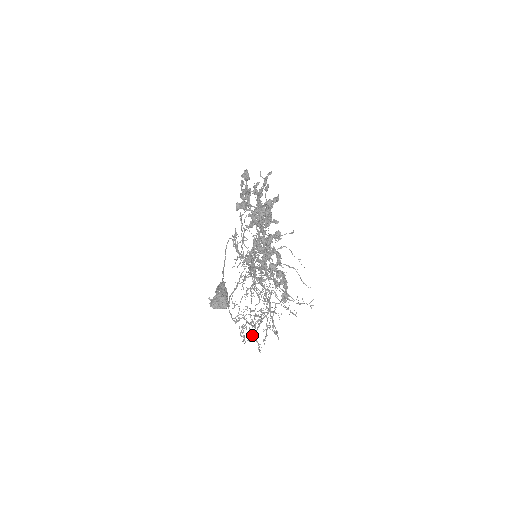
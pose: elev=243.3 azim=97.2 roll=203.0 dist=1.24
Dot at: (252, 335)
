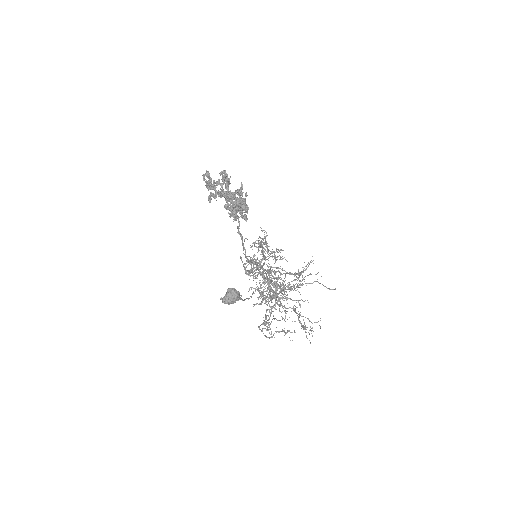
Dot at: (261, 301)
